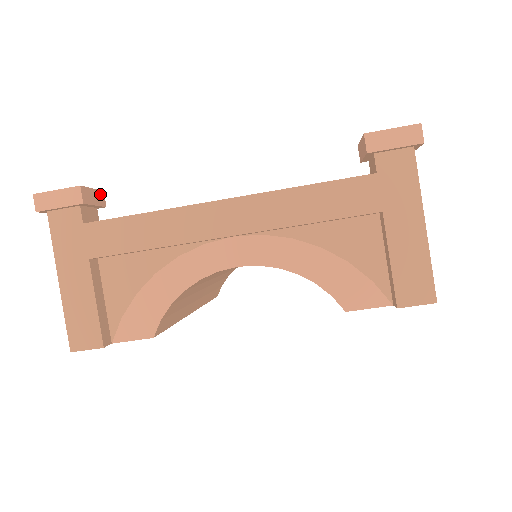
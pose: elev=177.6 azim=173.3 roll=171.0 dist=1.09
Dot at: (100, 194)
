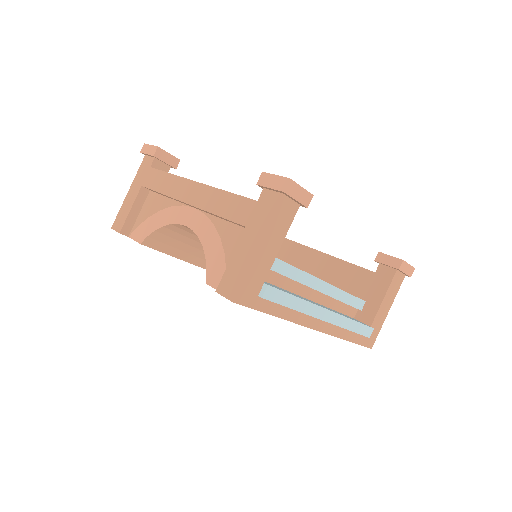
Dot at: (175, 160)
